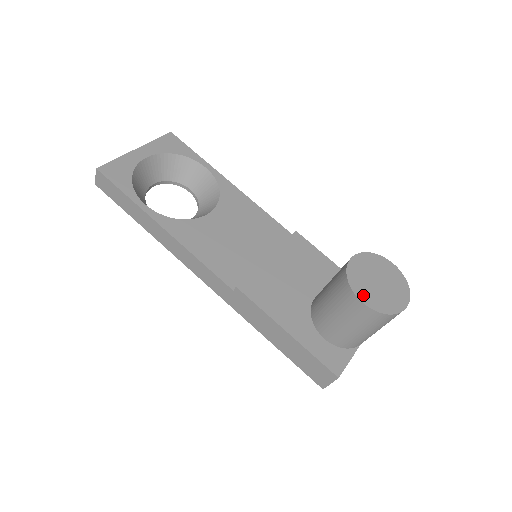
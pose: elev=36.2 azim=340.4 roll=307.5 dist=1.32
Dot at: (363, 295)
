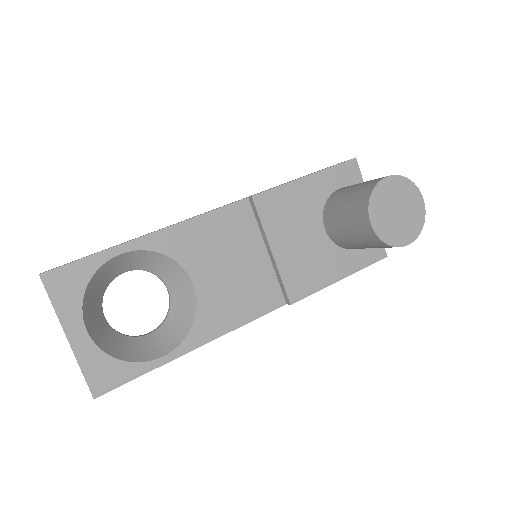
Dot at: (403, 239)
